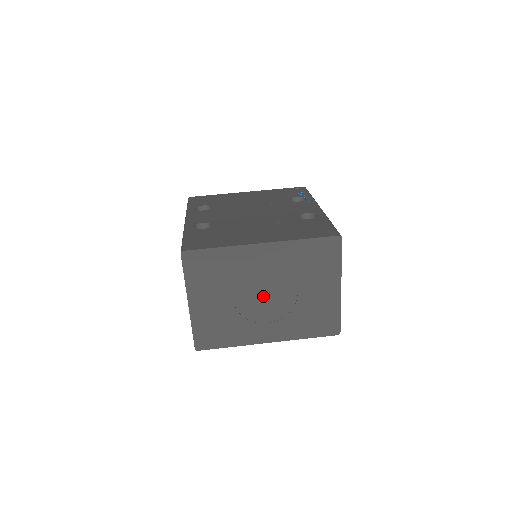
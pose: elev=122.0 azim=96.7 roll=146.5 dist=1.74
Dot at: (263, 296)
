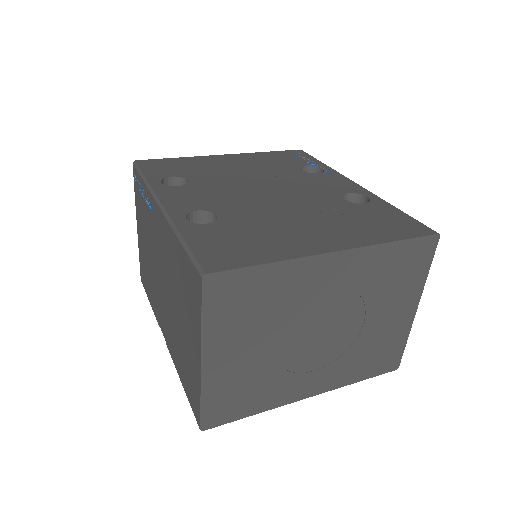
Dot at: (317, 333)
